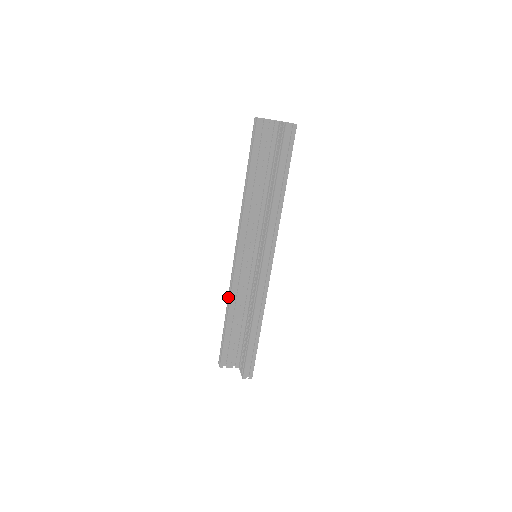
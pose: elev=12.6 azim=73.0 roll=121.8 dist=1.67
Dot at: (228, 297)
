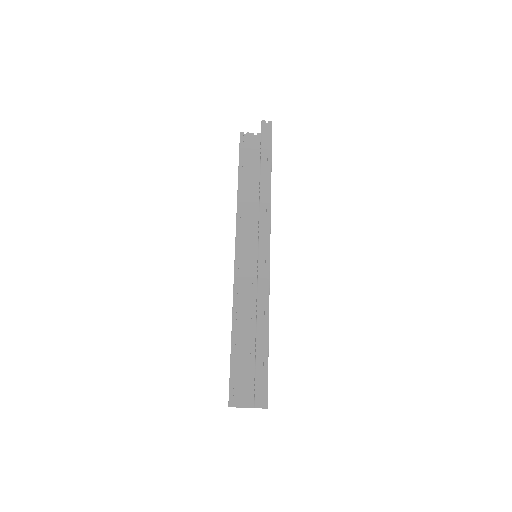
Dot at: occluded
